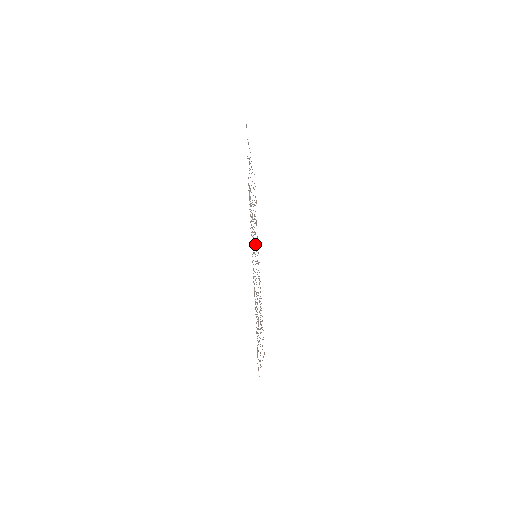
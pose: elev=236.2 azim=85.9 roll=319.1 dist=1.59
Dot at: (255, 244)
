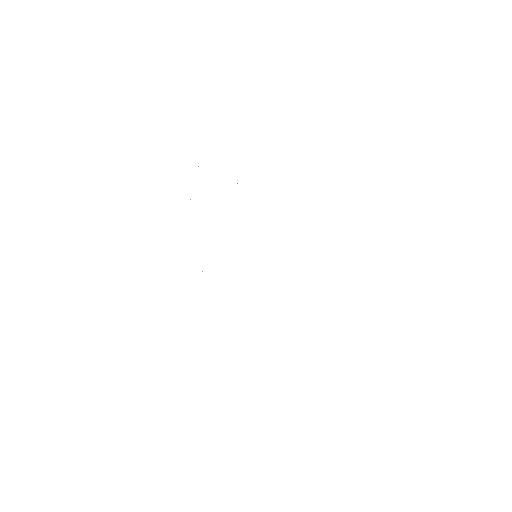
Dot at: occluded
